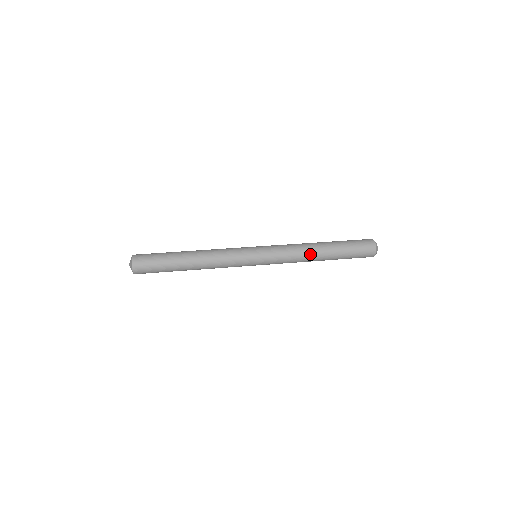
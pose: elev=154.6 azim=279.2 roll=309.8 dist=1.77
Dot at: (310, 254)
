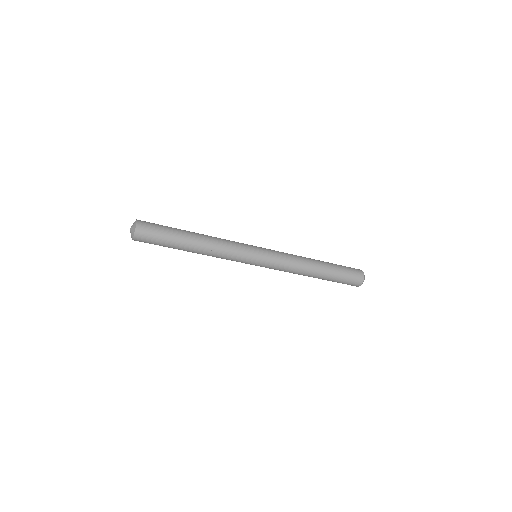
Dot at: (307, 264)
